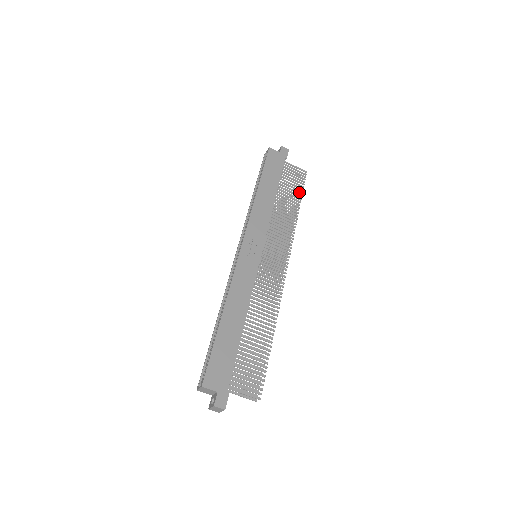
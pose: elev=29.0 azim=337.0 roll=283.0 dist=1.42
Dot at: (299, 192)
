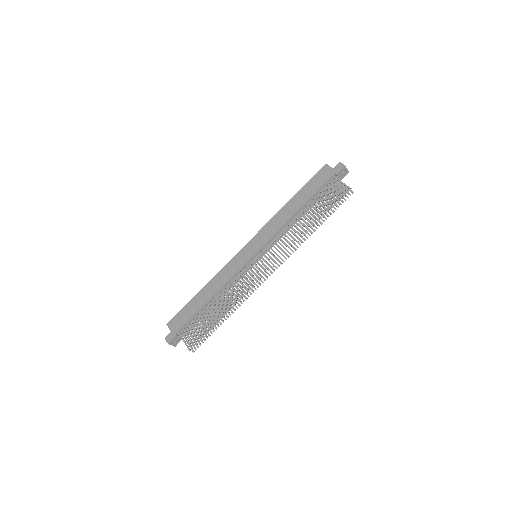
Dot at: (327, 208)
